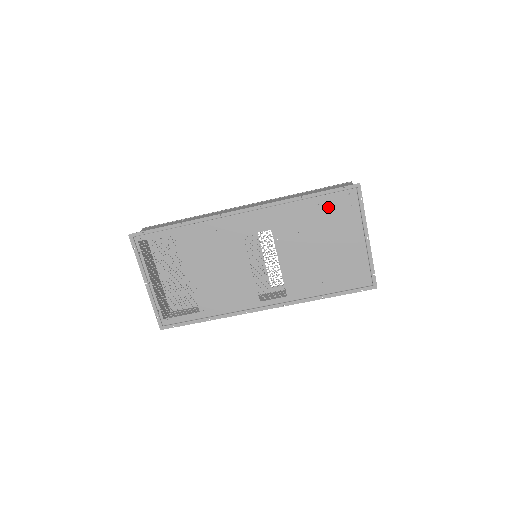
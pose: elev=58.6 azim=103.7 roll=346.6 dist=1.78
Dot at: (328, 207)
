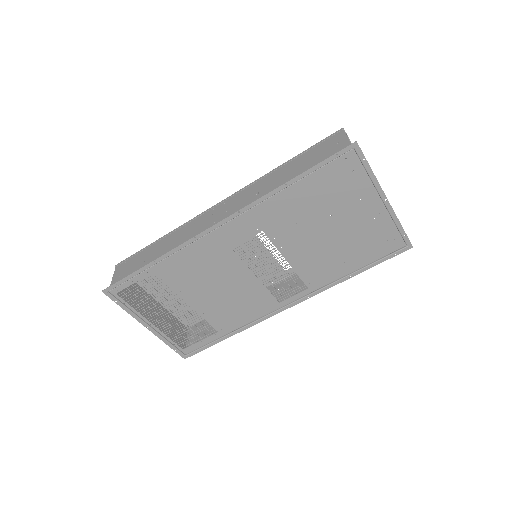
Dot at: (324, 183)
